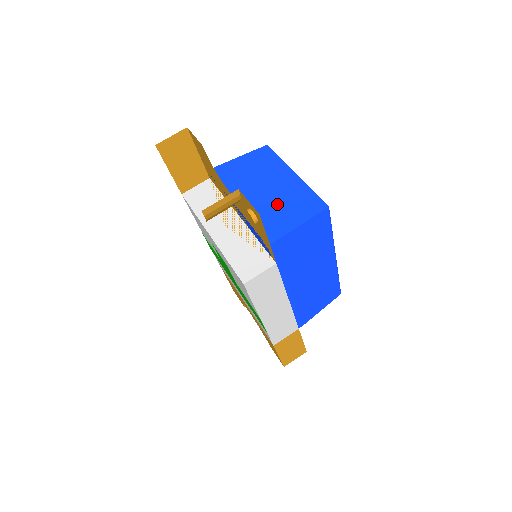
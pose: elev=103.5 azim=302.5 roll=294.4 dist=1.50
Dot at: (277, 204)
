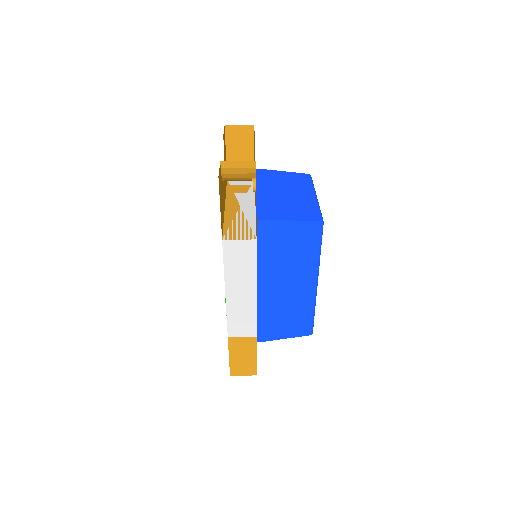
Dot at: (286, 203)
